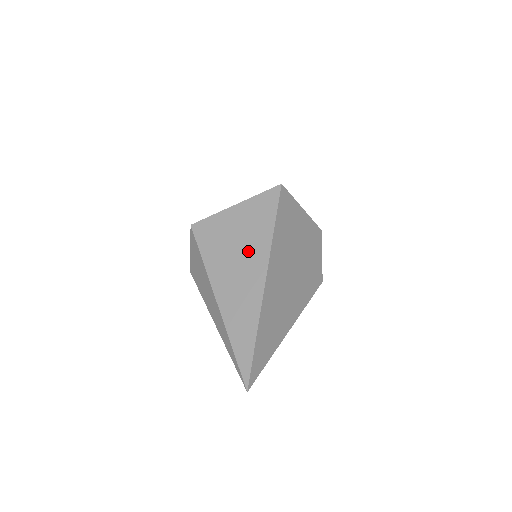
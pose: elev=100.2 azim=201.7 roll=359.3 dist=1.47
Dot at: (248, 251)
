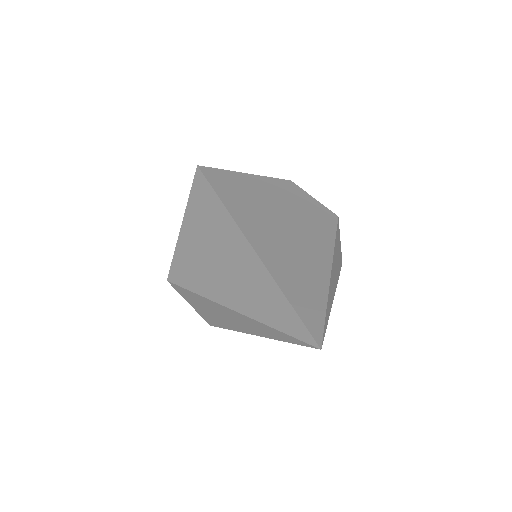
Dot at: (216, 238)
